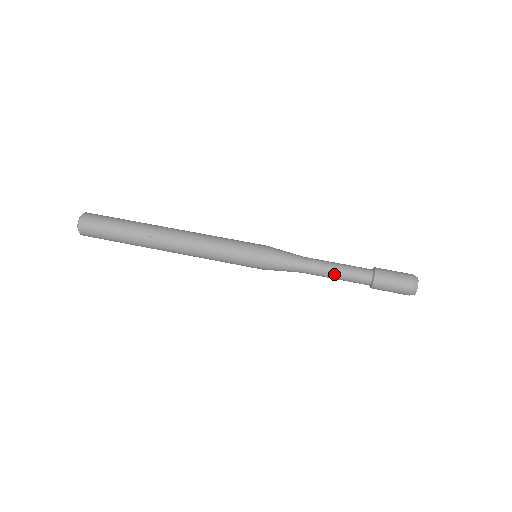
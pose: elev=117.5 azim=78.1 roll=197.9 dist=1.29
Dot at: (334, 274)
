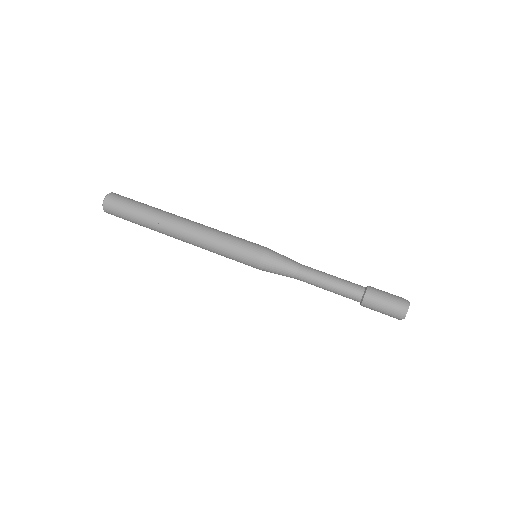
Dot at: (325, 288)
